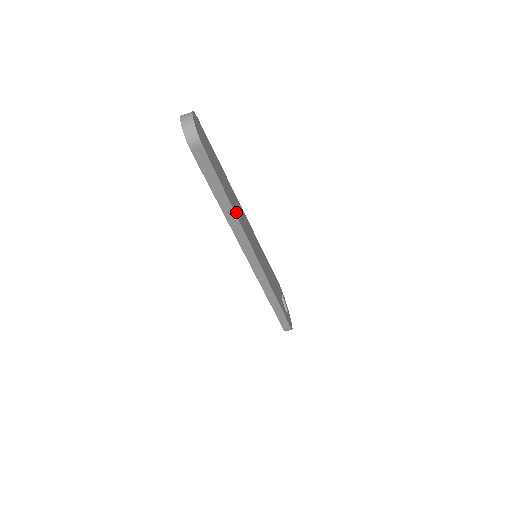
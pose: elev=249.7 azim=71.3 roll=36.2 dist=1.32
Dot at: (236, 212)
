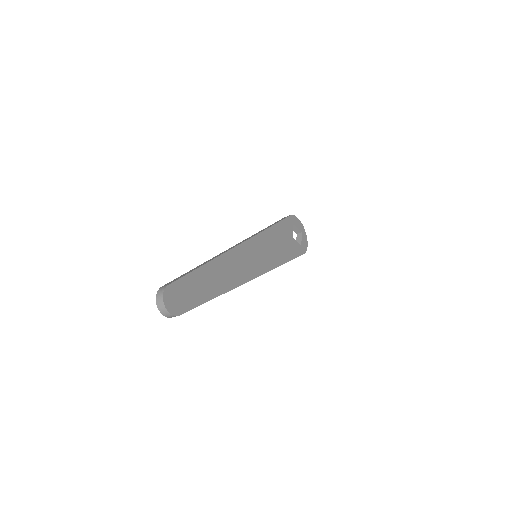
Dot at: (224, 287)
